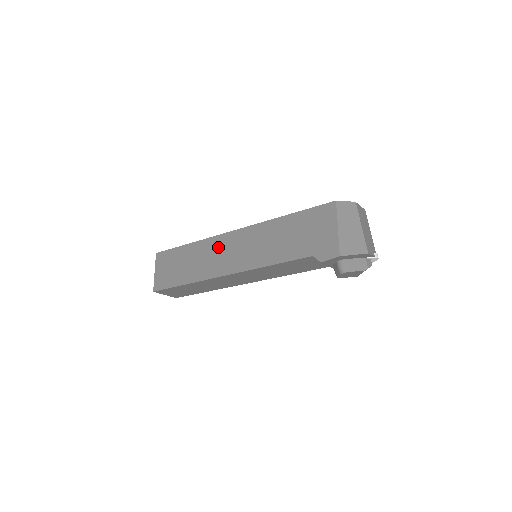
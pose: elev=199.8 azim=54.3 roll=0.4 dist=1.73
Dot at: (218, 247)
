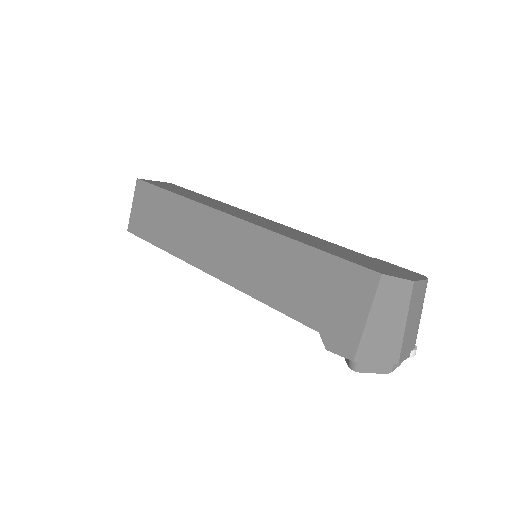
Dot at: (208, 226)
